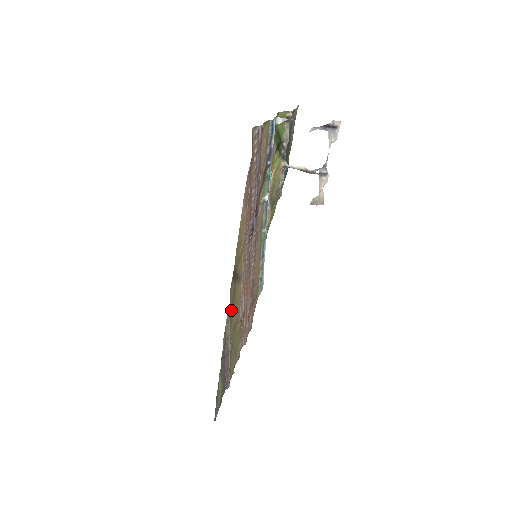
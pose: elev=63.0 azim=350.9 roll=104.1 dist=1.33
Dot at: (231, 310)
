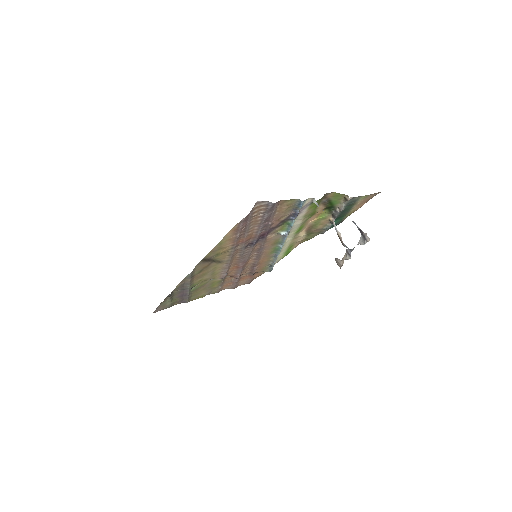
Dot at: (197, 273)
